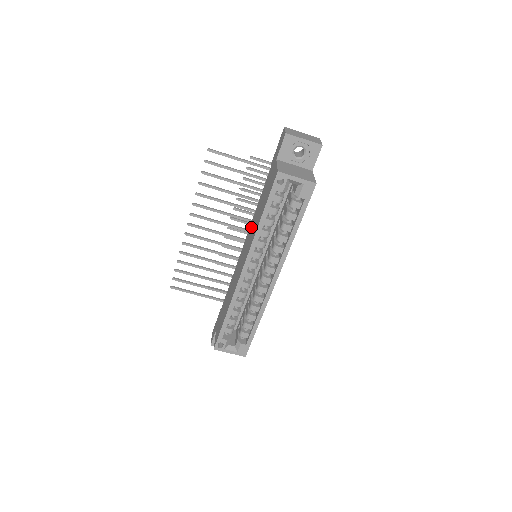
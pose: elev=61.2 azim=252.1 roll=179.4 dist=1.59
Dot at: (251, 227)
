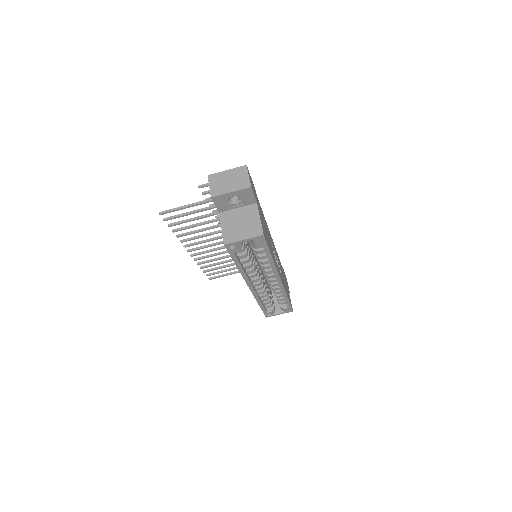
Dot at: occluded
